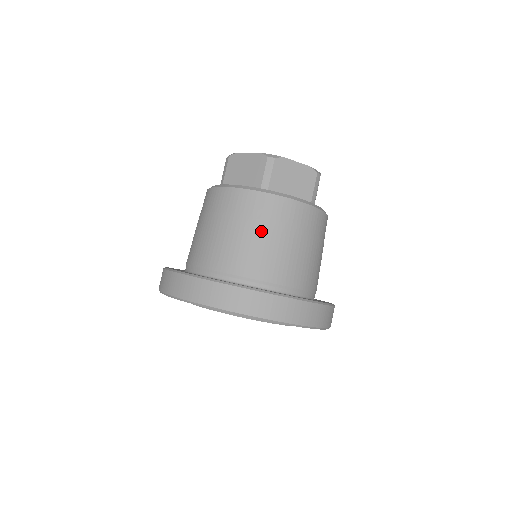
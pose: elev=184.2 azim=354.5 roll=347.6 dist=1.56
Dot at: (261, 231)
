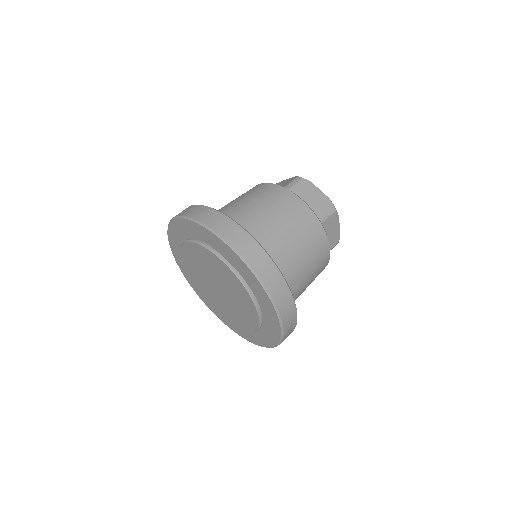
Dot at: (305, 248)
